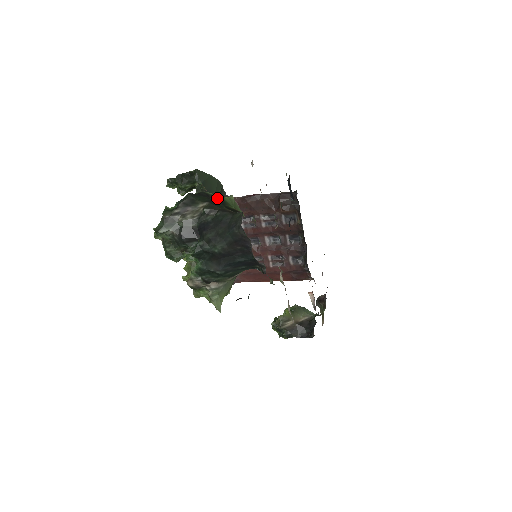
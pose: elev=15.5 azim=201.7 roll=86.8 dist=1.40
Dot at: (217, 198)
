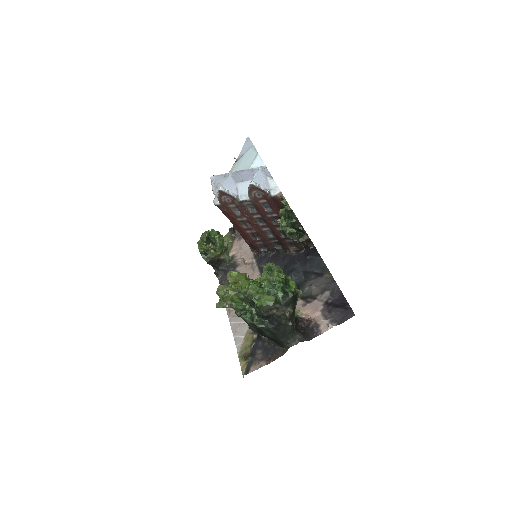
Dot at: occluded
